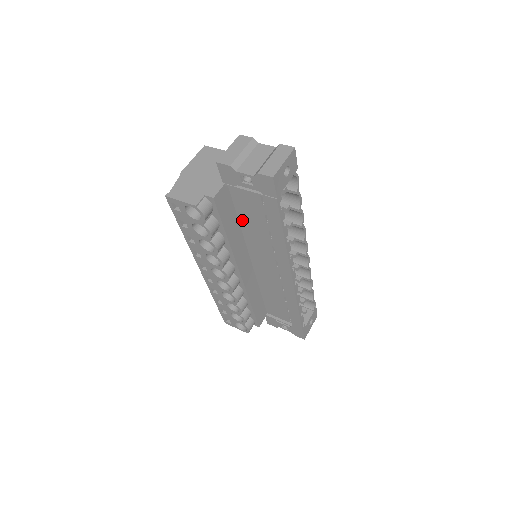
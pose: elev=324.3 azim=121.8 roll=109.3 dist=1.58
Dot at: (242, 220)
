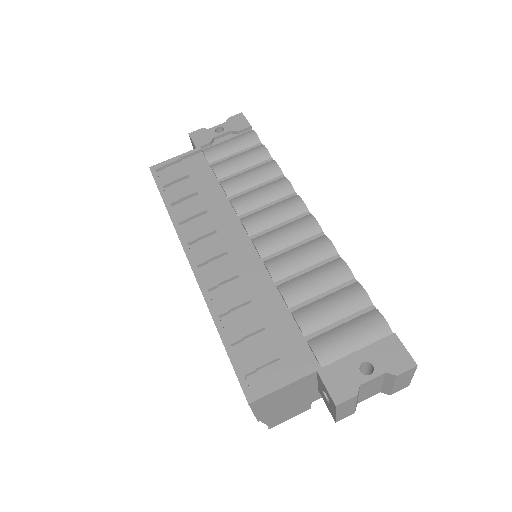
Dot at: occluded
